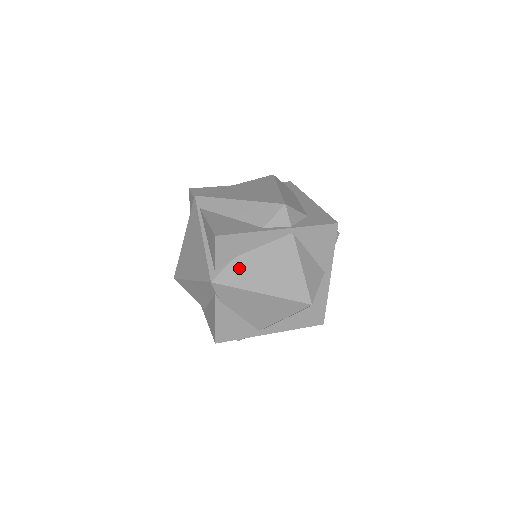
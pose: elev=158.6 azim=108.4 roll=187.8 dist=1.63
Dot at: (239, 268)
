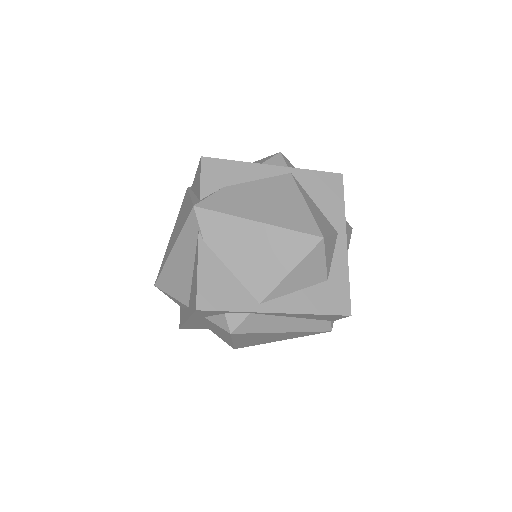
Dot at: (229, 196)
